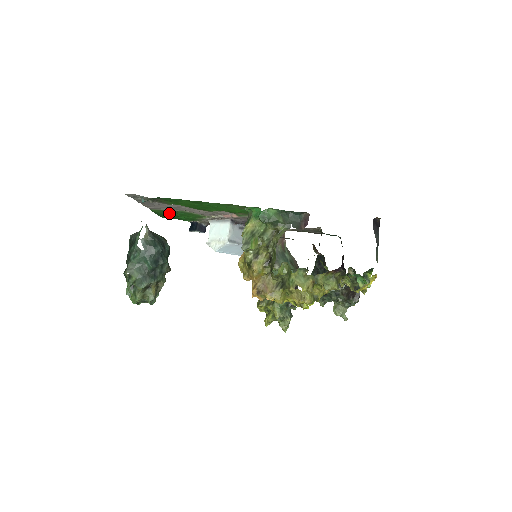
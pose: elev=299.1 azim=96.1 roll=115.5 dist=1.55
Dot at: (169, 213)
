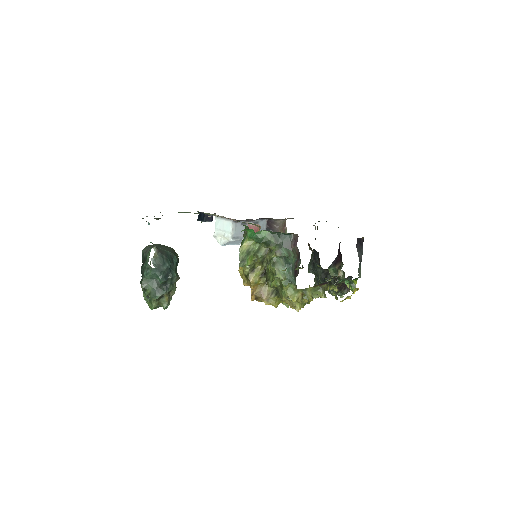
Dot at: occluded
